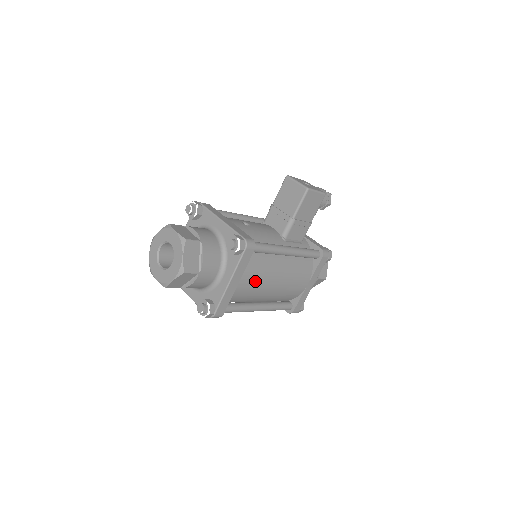
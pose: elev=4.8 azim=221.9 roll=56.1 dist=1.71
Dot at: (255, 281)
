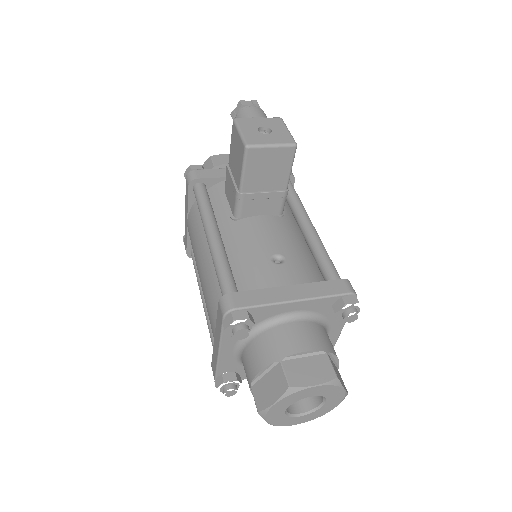
Dot at: occluded
